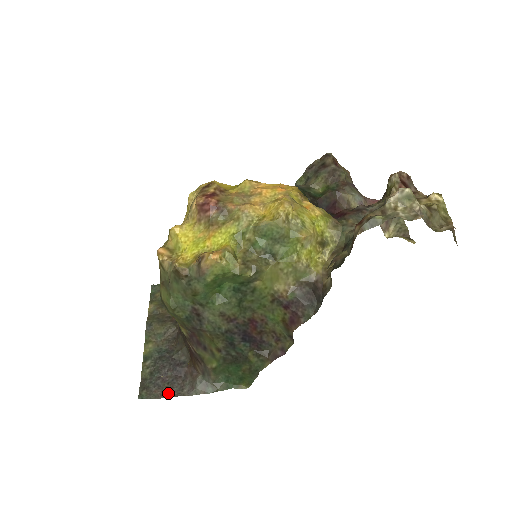
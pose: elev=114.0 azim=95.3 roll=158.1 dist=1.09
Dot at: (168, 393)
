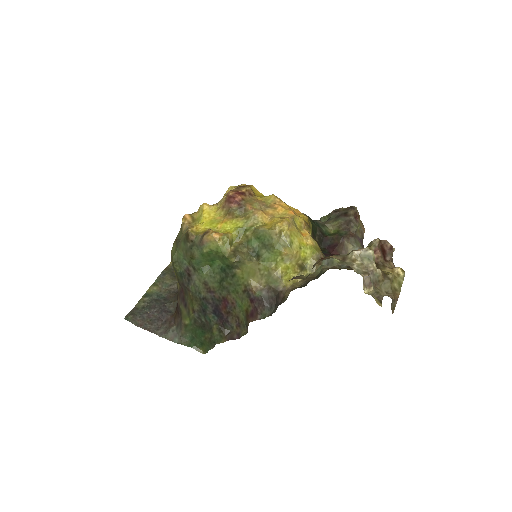
Dot at: (146, 326)
